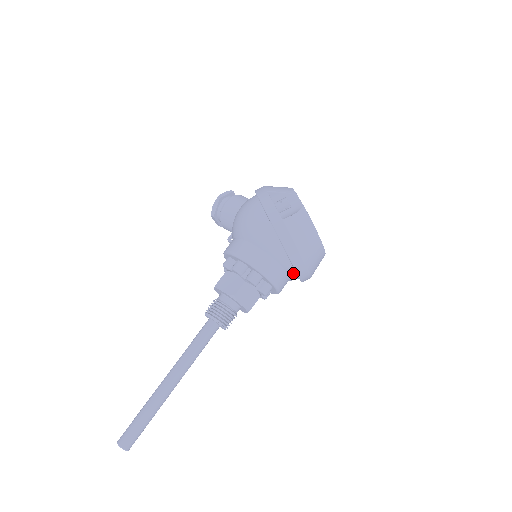
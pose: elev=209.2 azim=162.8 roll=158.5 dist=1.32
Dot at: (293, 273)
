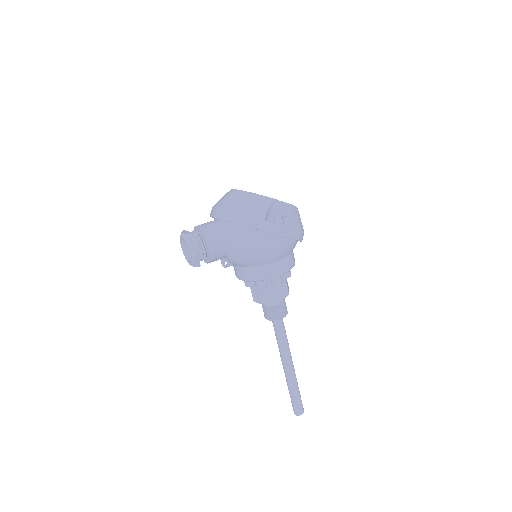
Dot at: occluded
